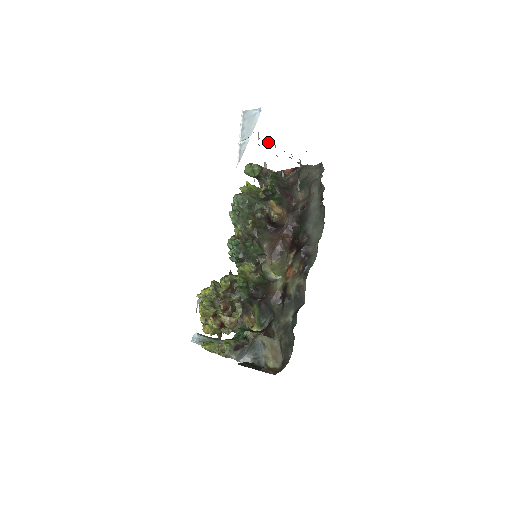
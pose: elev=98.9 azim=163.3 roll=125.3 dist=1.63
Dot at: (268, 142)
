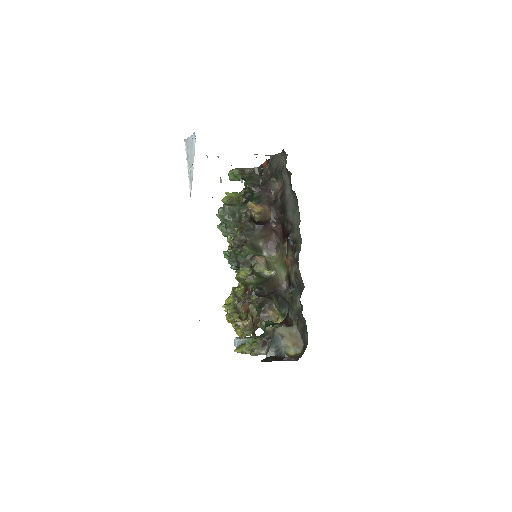
Dot at: (218, 157)
